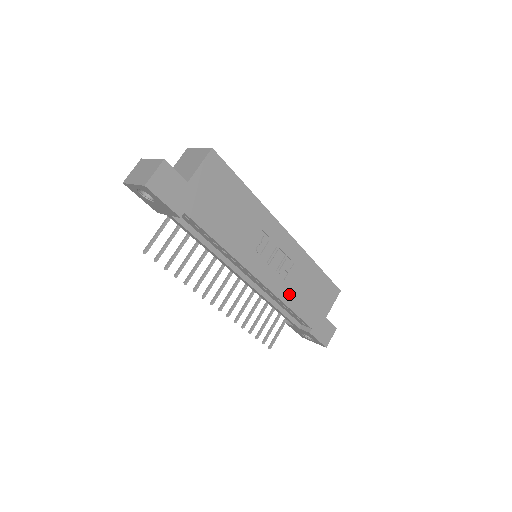
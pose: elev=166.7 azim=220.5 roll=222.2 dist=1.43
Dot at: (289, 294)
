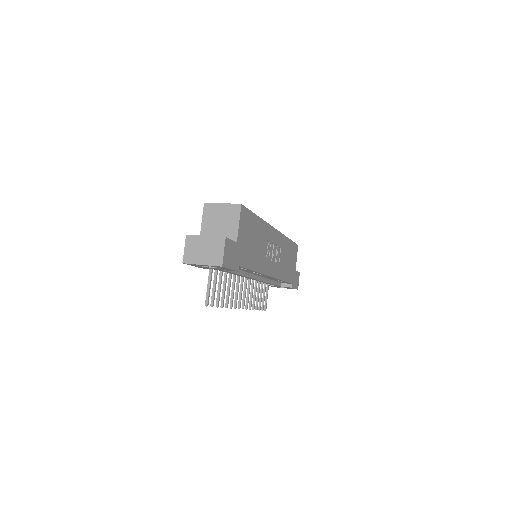
Dot at: (282, 272)
